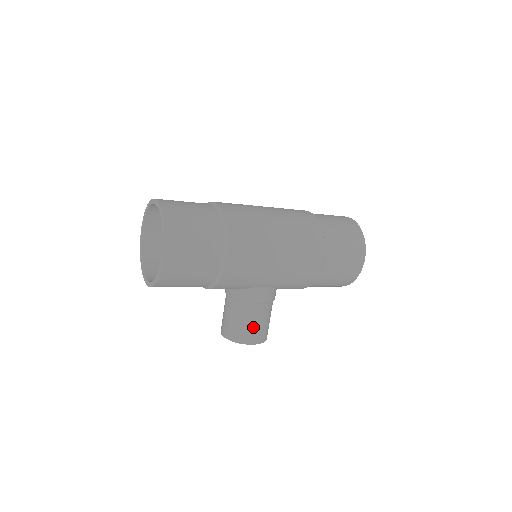
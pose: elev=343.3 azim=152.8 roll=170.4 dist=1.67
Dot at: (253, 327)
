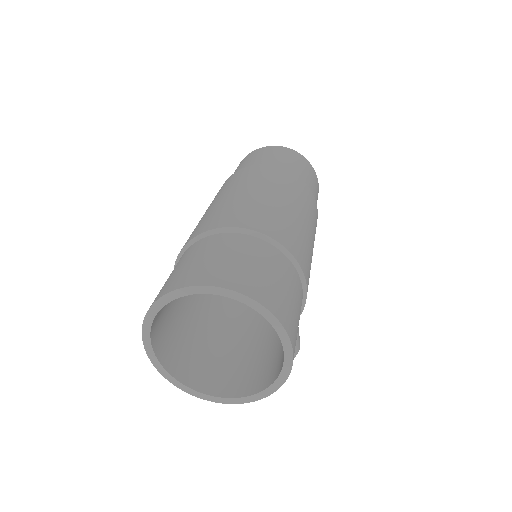
Dot at: occluded
